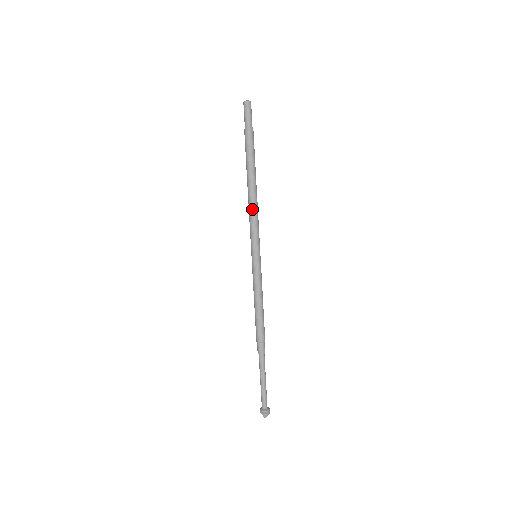
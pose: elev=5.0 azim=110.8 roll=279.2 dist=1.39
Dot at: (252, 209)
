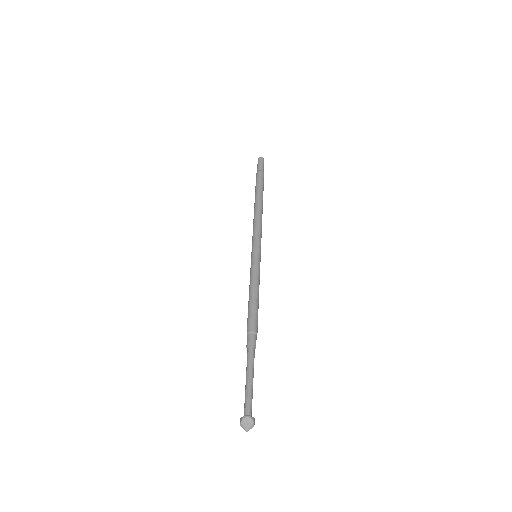
Dot at: (258, 219)
